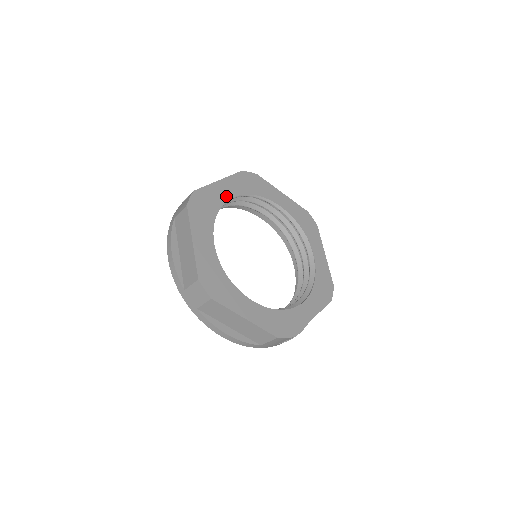
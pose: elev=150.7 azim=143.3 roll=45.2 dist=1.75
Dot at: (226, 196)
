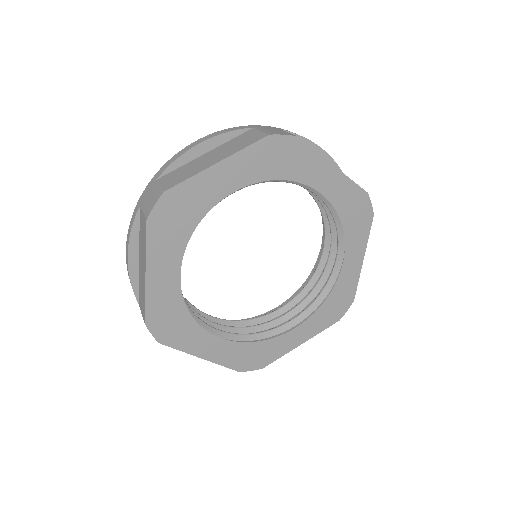
Dot at: (222, 191)
